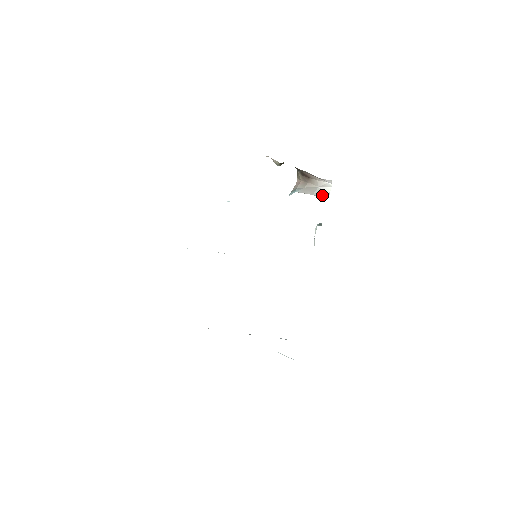
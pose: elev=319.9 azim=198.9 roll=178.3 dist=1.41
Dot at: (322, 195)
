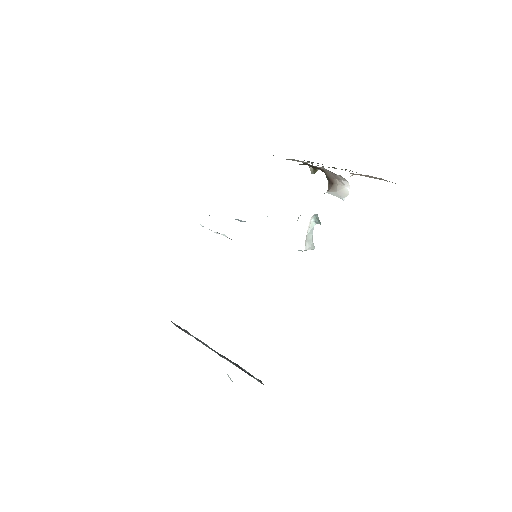
Dot at: (334, 195)
